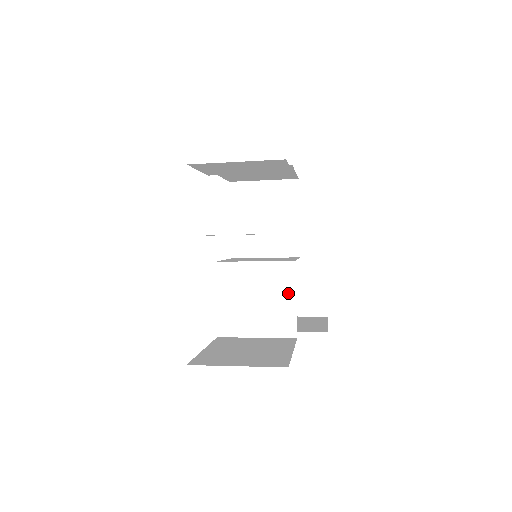
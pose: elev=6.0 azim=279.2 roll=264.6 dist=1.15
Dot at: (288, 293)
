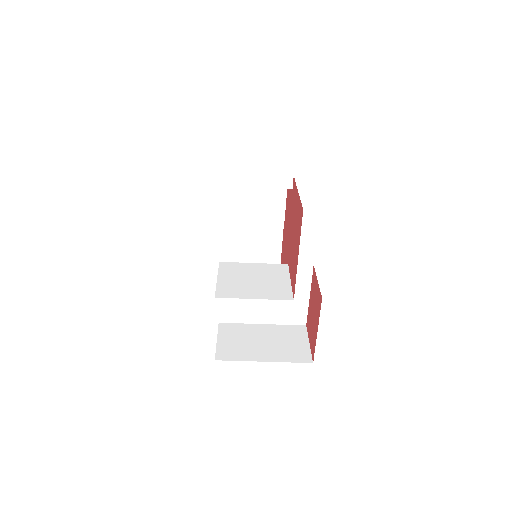
Dot at: (283, 278)
